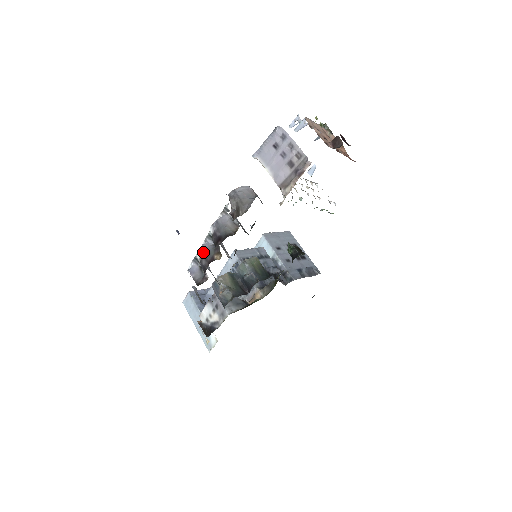
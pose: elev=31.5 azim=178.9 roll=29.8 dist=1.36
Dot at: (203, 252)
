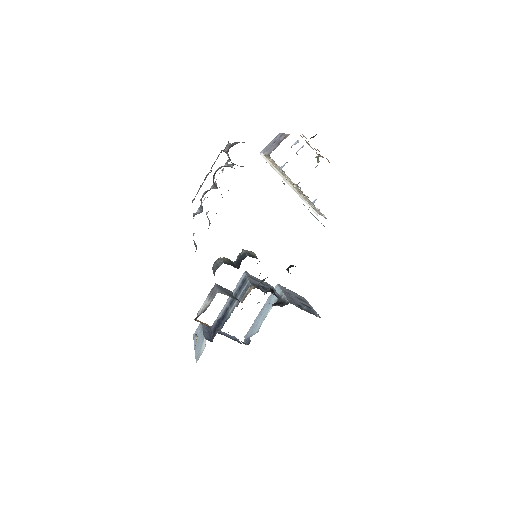
Dot at: (205, 192)
